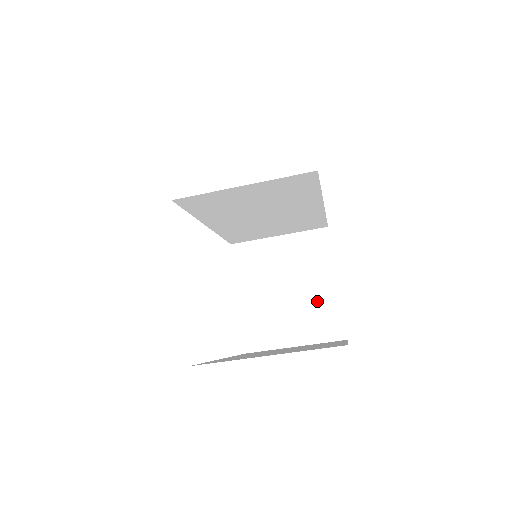
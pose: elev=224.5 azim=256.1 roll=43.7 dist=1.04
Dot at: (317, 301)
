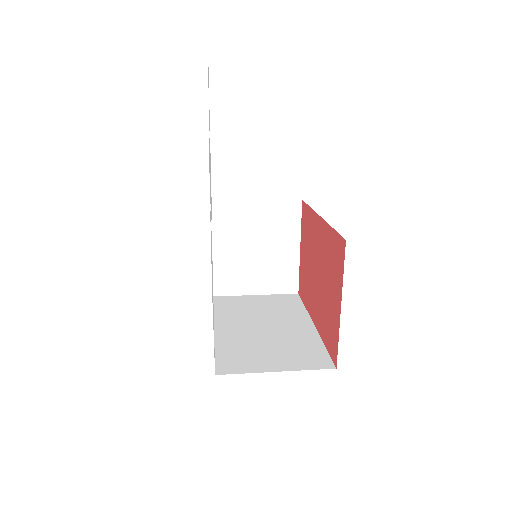
Dot at: (280, 262)
